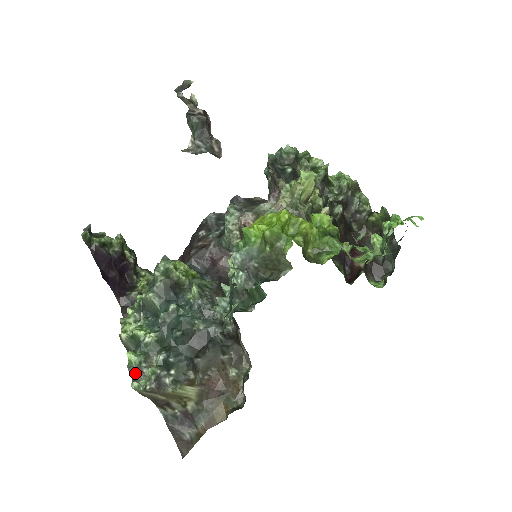
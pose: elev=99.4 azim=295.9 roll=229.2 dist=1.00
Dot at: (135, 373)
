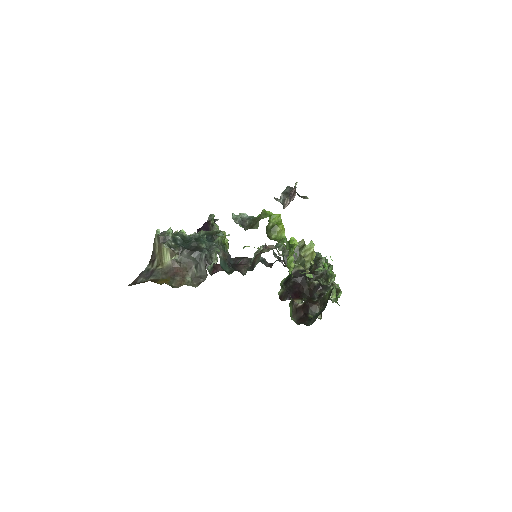
Dot at: (163, 233)
